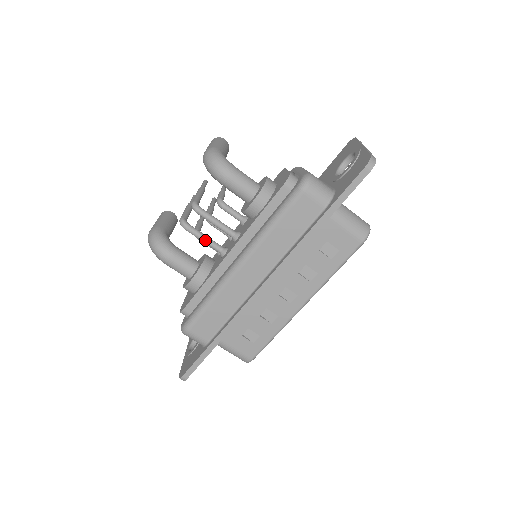
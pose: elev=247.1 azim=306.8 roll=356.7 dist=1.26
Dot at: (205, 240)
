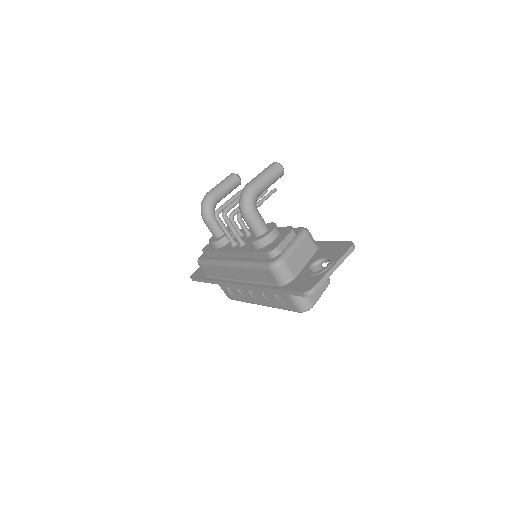
Dot at: (224, 232)
